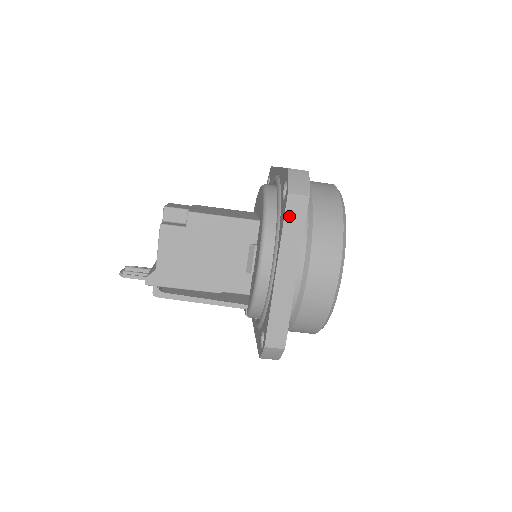
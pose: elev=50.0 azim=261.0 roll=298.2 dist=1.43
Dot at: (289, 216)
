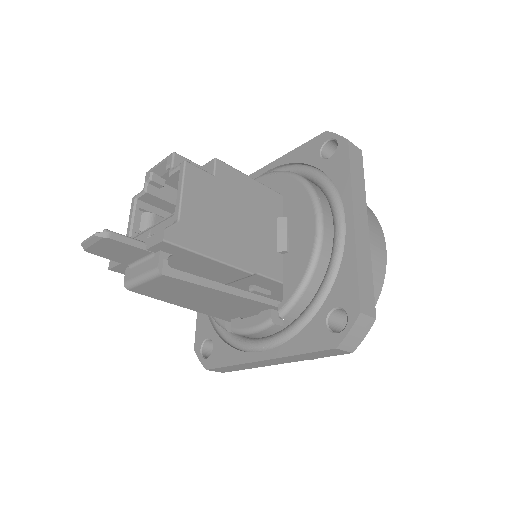
Dot at: (353, 162)
